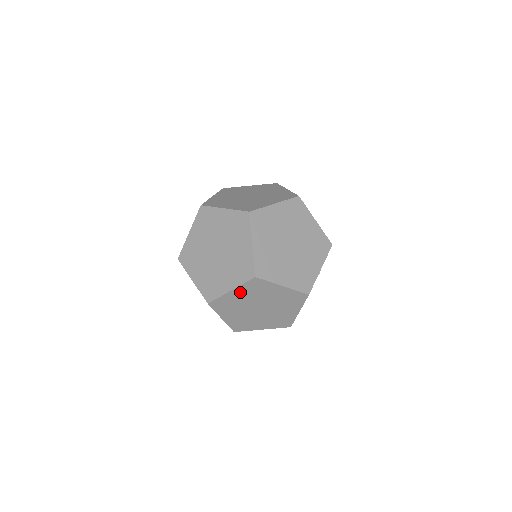
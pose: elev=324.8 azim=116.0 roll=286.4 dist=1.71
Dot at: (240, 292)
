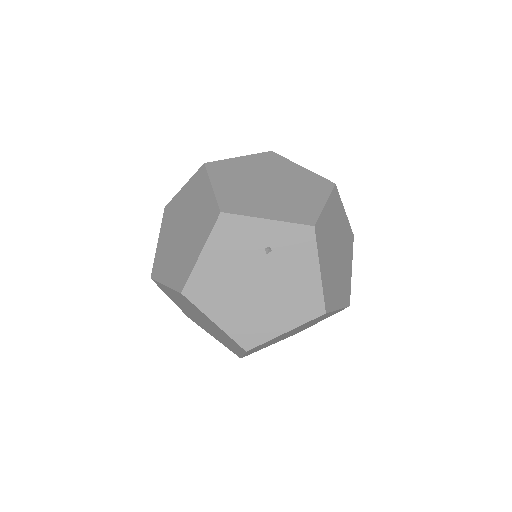
Dot at: (187, 191)
